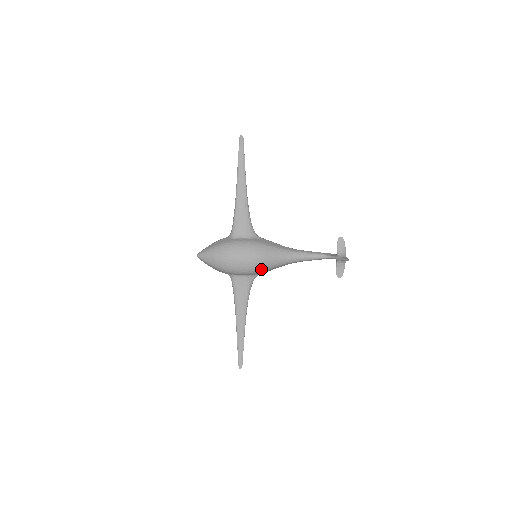
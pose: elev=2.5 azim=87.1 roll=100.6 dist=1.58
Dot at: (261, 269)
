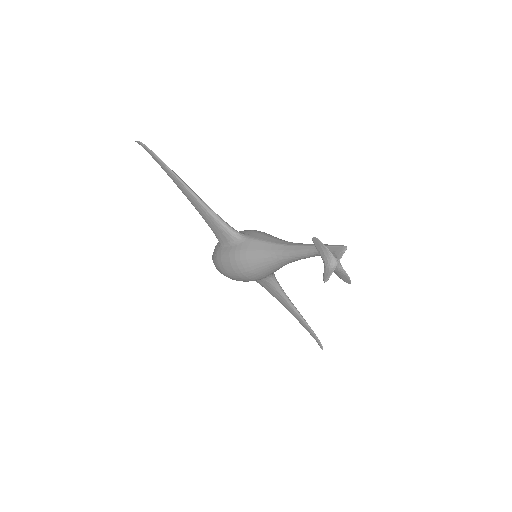
Dot at: (260, 278)
